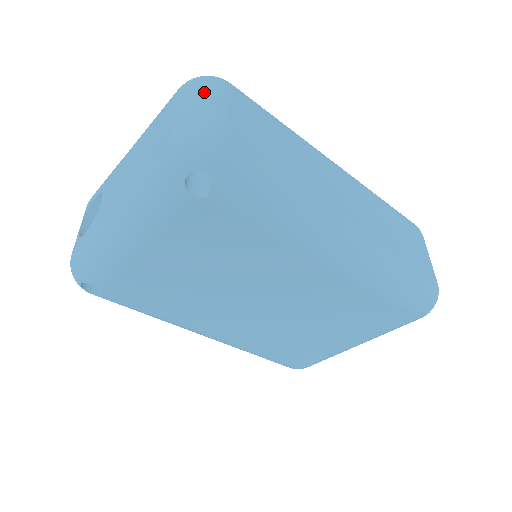
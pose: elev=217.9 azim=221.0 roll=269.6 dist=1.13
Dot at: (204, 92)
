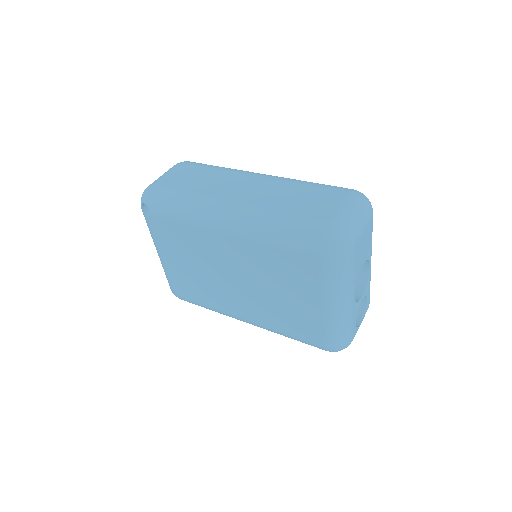
Dot at: occluded
